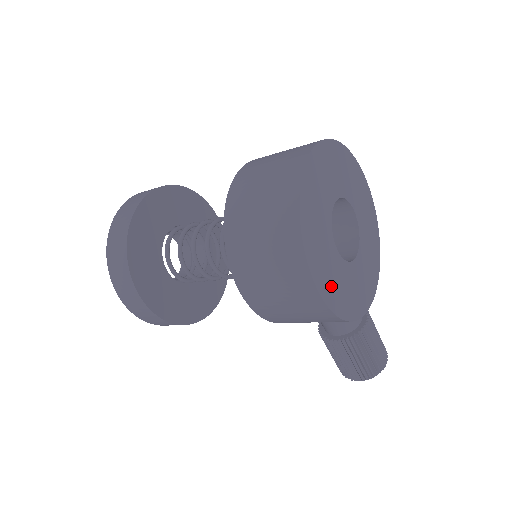
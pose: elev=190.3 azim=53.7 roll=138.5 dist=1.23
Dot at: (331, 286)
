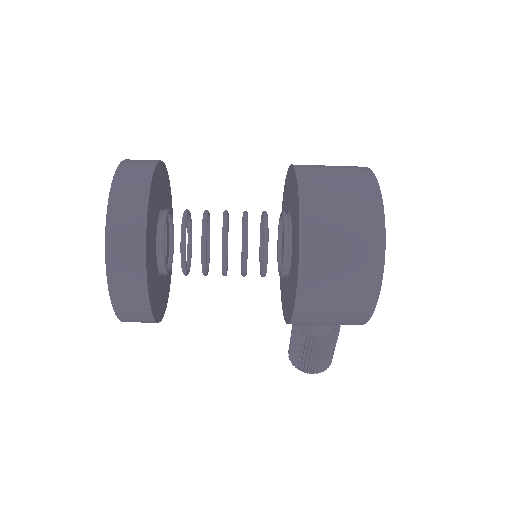
Dot at: occluded
